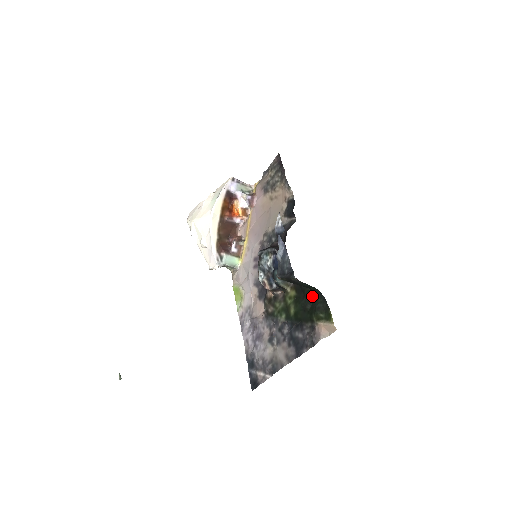
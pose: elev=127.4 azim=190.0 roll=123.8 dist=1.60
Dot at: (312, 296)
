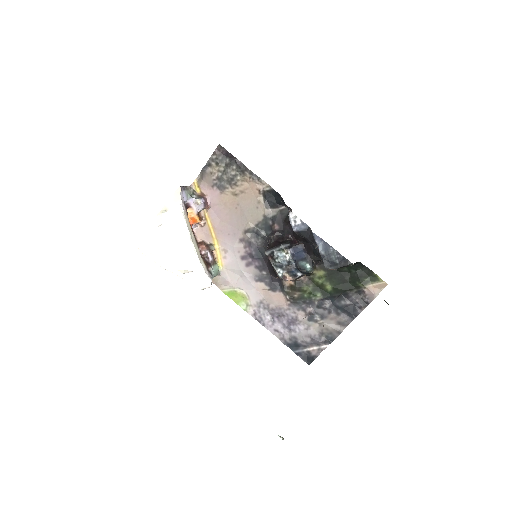
Dot at: (349, 268)
